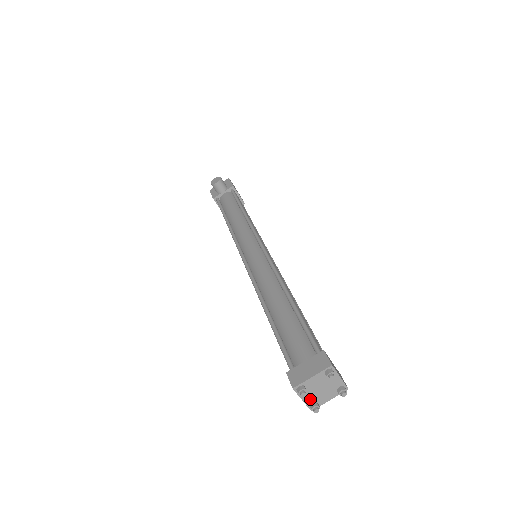
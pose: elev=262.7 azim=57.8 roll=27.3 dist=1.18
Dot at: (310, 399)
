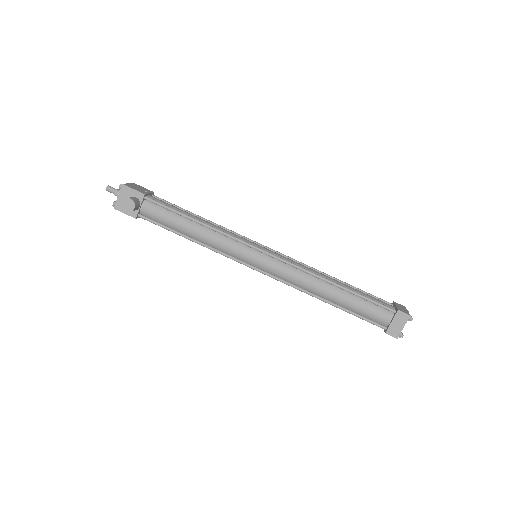
Dot at: occluded
